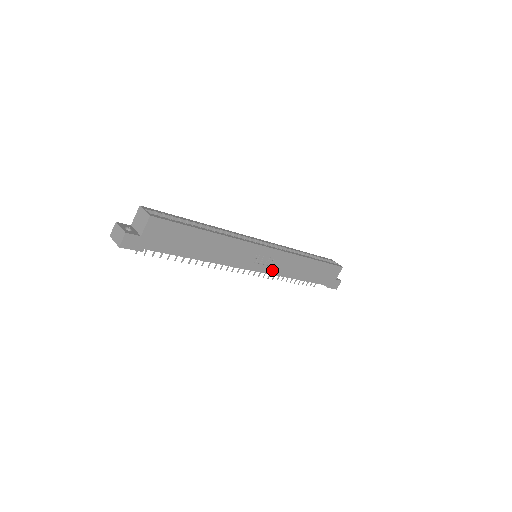
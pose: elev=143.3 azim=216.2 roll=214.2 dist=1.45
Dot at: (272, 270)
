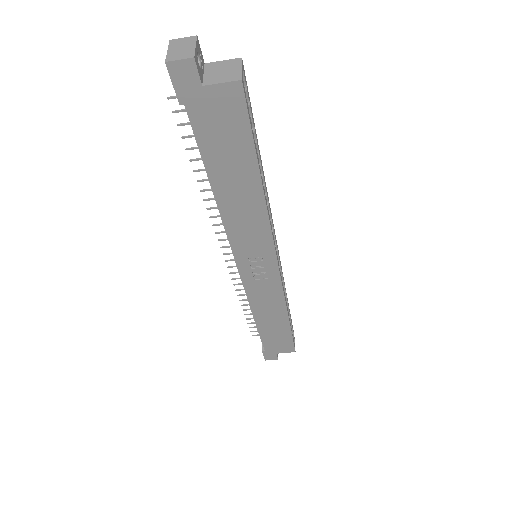
Dot at: (251, 285)
